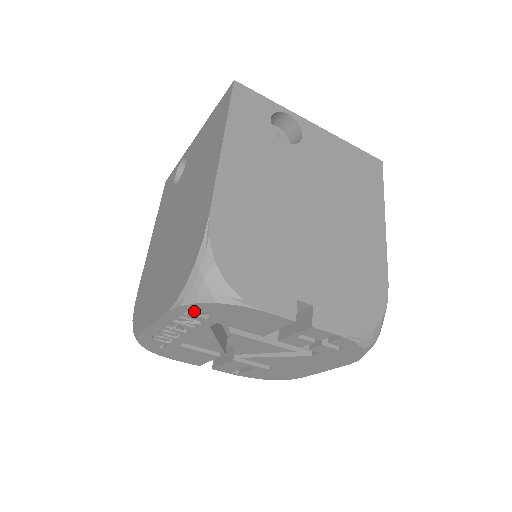
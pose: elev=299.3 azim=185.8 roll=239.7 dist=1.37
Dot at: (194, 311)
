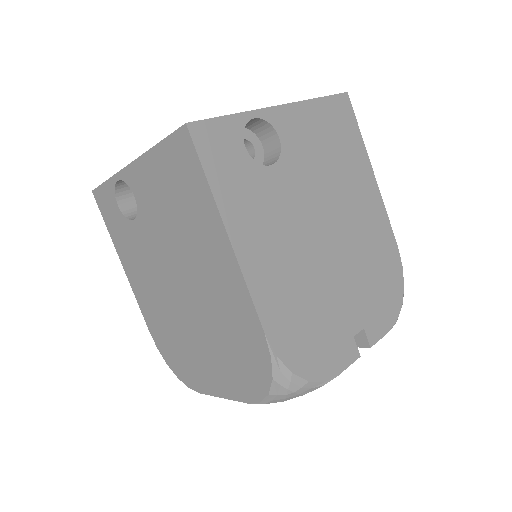
Dot at: occluded
